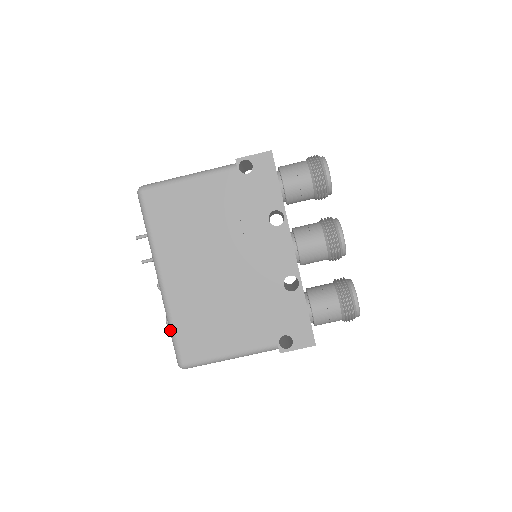
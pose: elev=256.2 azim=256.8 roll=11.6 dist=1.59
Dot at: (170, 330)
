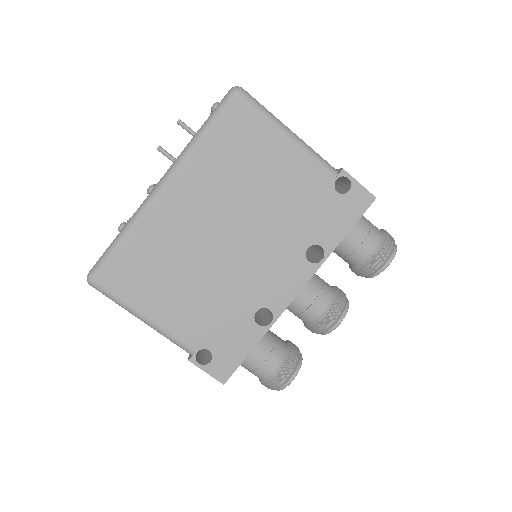
Dot at: (117, 238)
